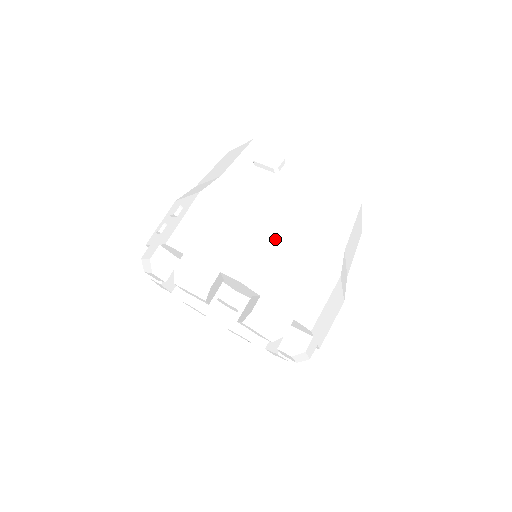
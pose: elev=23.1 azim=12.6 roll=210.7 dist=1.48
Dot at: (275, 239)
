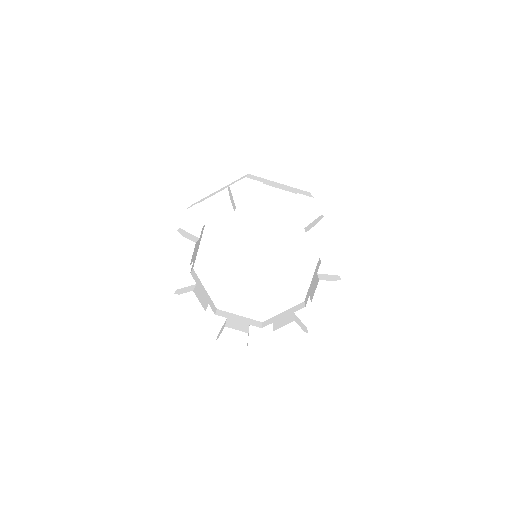
Dot at: occluded
